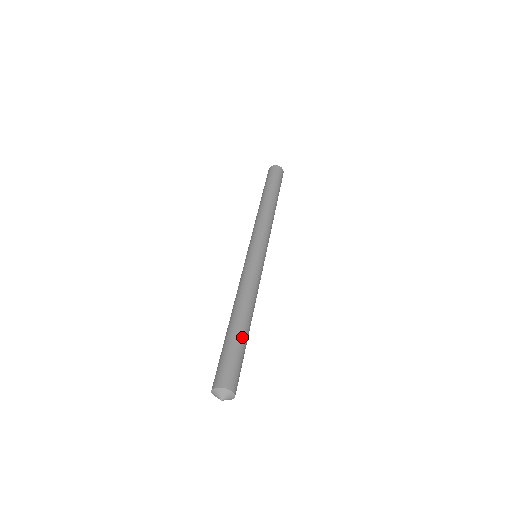
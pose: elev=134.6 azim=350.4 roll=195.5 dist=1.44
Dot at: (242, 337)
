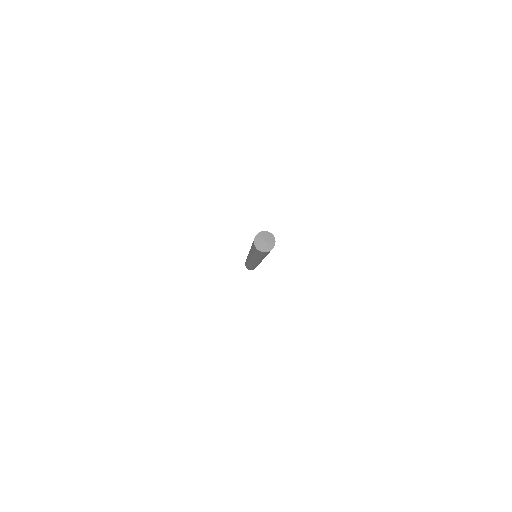
Dot at: occluded
